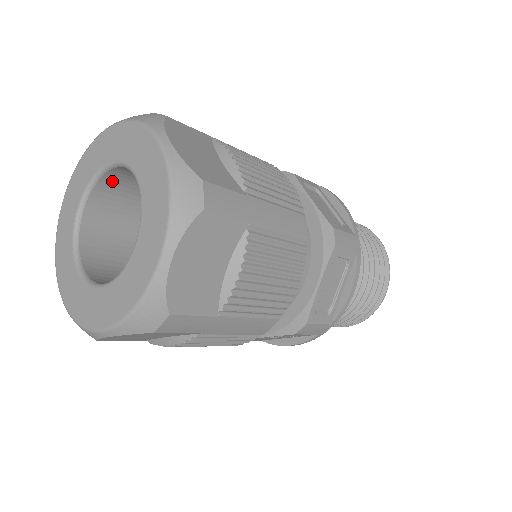
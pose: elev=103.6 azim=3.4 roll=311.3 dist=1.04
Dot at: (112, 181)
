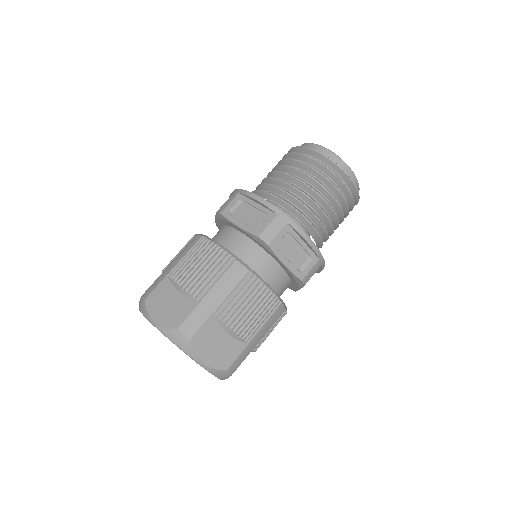
Dot at: occluded
